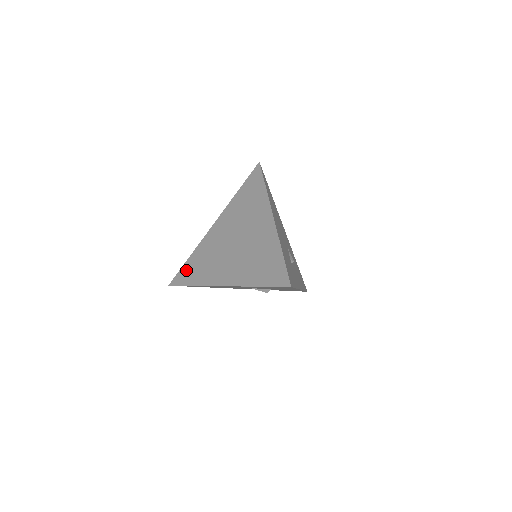
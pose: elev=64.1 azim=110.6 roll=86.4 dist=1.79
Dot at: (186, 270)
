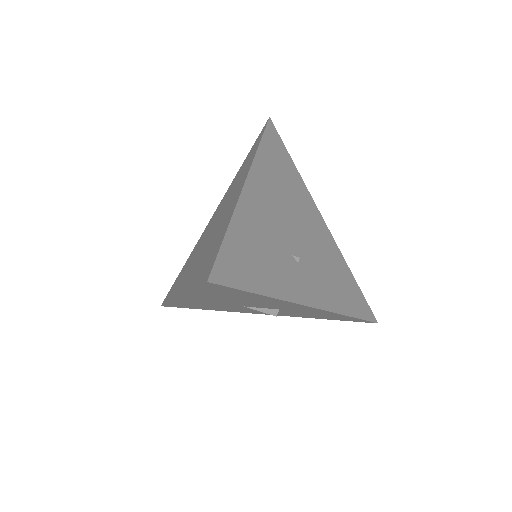
Dot at: (175, 283)
